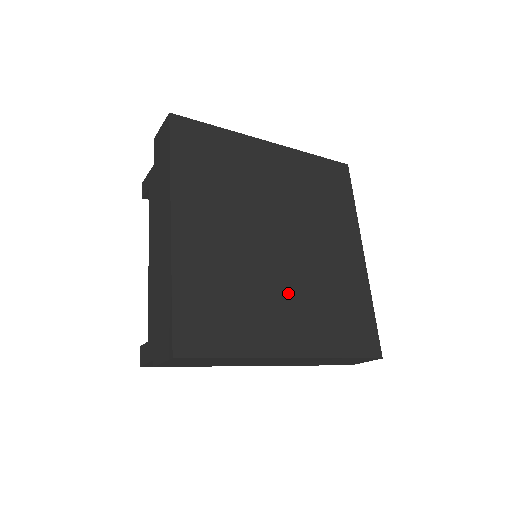
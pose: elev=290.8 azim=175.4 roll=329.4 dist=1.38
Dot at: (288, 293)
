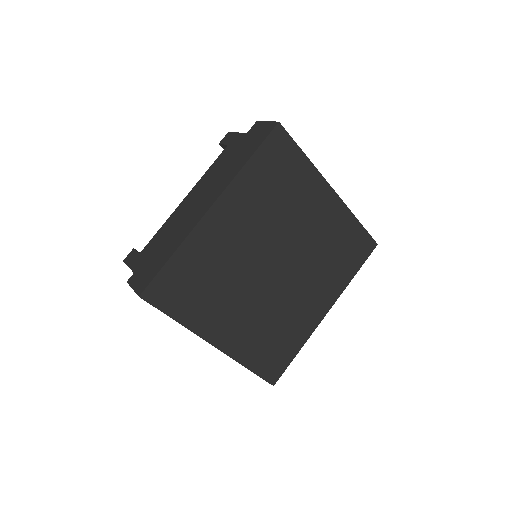
Dot at: (249, 305)
